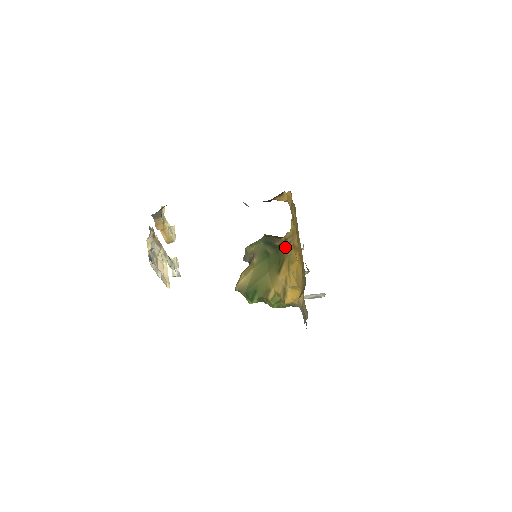
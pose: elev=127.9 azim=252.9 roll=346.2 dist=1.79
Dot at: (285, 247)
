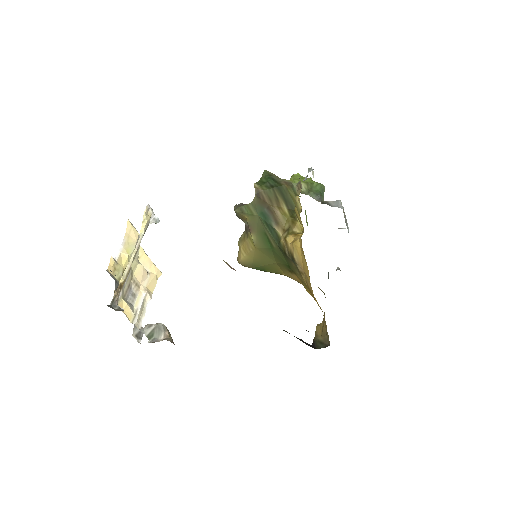
Dot at: (295, 266)
